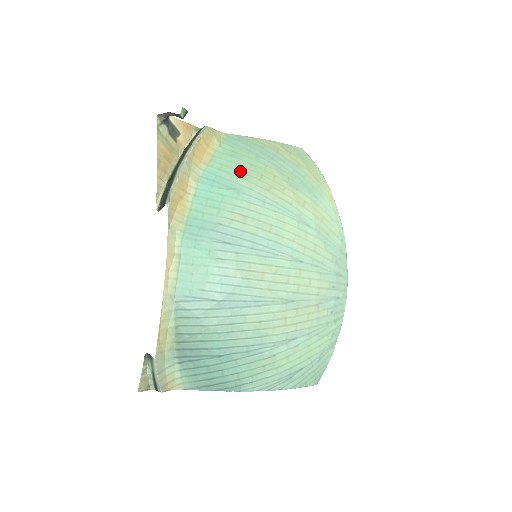
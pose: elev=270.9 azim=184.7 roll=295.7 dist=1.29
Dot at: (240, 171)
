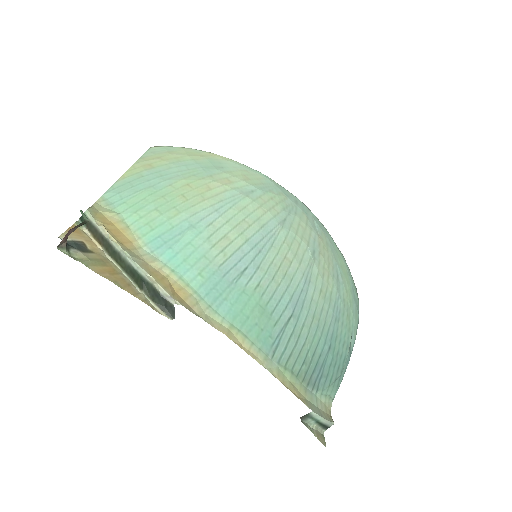
Dot at: (166, 211)
